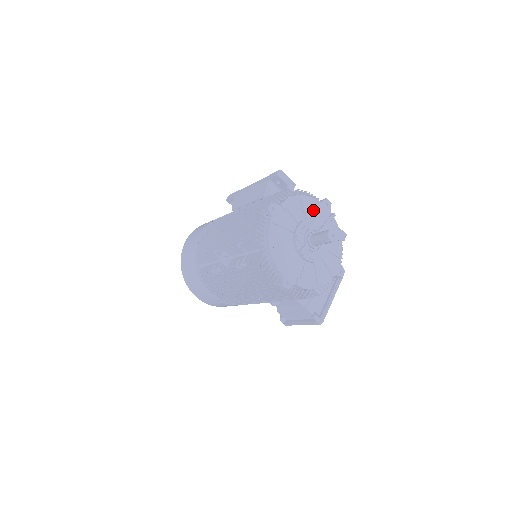
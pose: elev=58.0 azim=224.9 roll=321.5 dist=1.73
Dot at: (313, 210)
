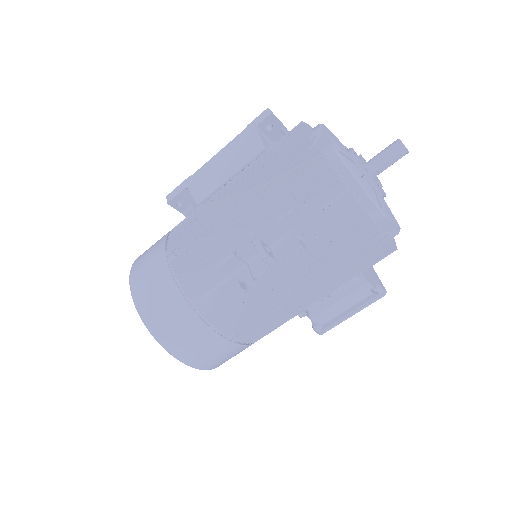
Dot at: occluded
